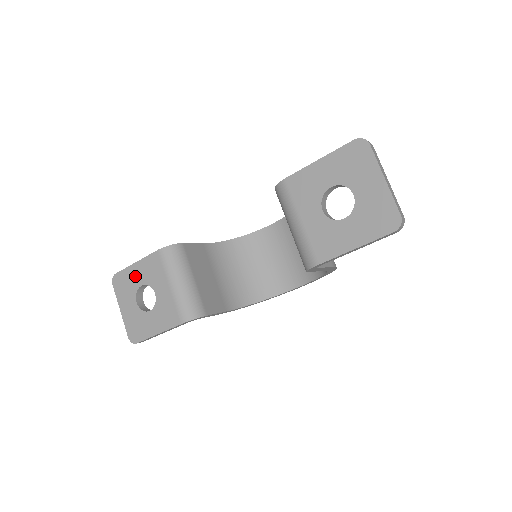
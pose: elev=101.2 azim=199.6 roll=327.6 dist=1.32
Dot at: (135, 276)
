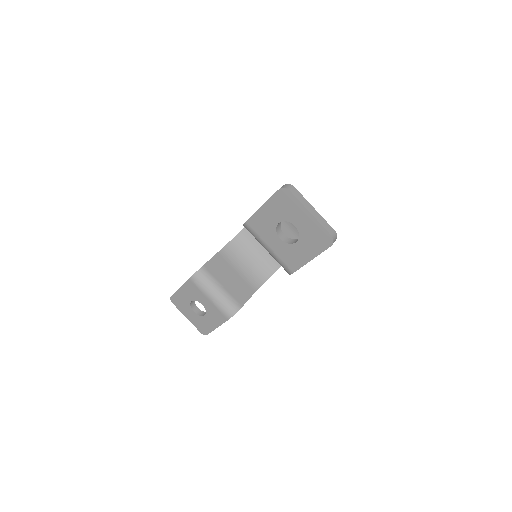
Dot at: (184, 296)
